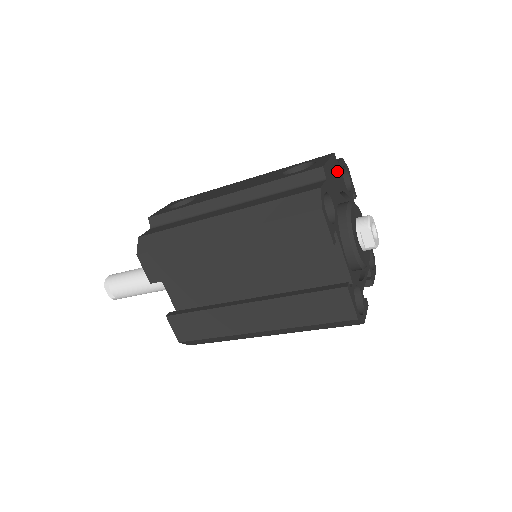
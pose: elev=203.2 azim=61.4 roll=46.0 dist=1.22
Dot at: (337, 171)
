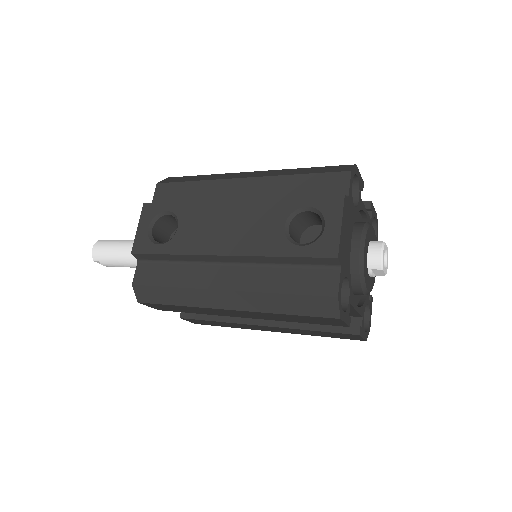
Dot at: (348, 214)
